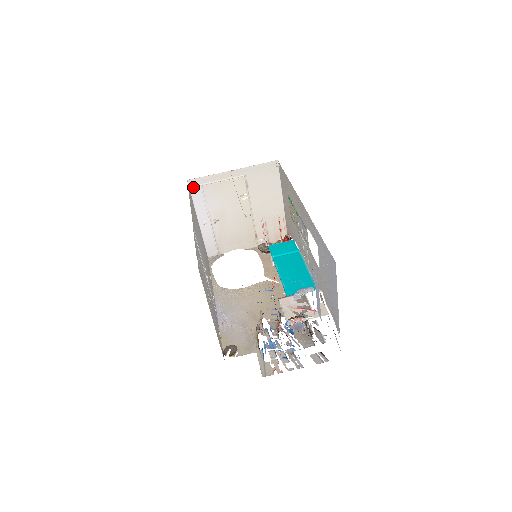
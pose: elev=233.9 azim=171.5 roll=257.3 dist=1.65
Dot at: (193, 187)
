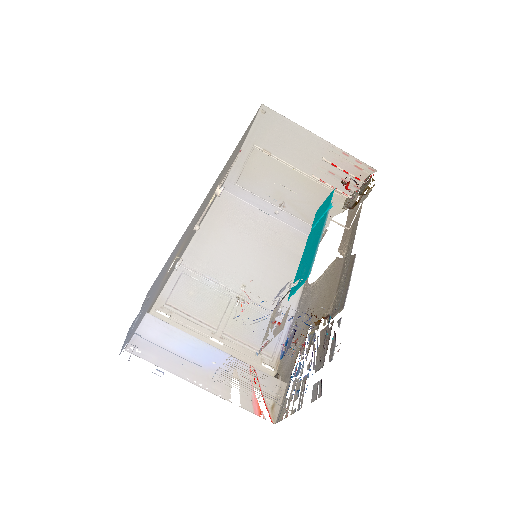
Dot at: (232, 190)
